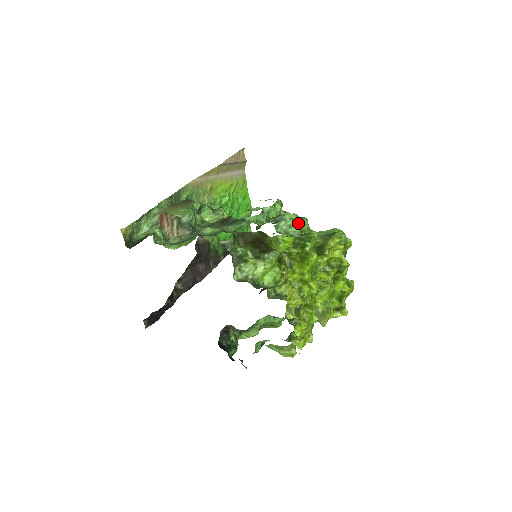
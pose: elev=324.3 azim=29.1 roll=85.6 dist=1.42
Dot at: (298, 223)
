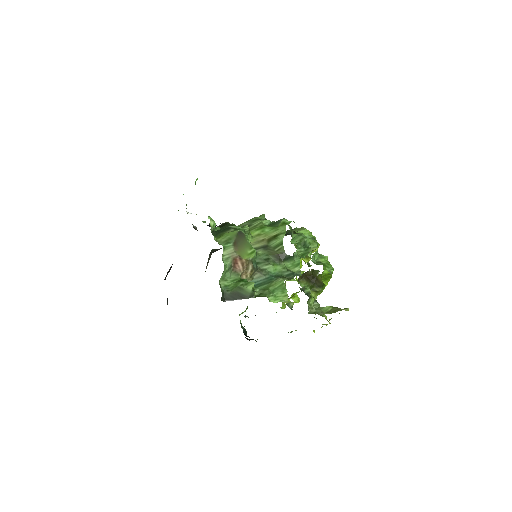
Dot at: occluded
